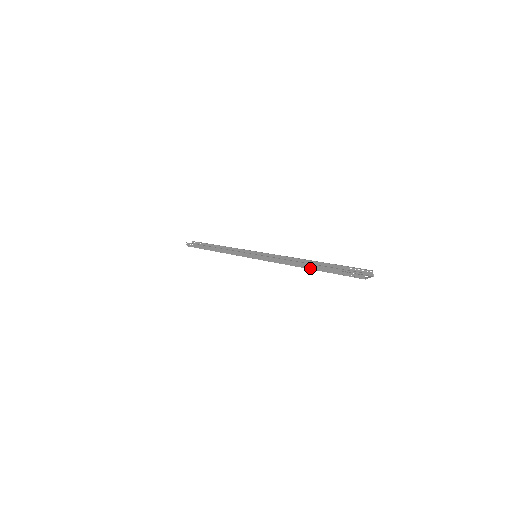
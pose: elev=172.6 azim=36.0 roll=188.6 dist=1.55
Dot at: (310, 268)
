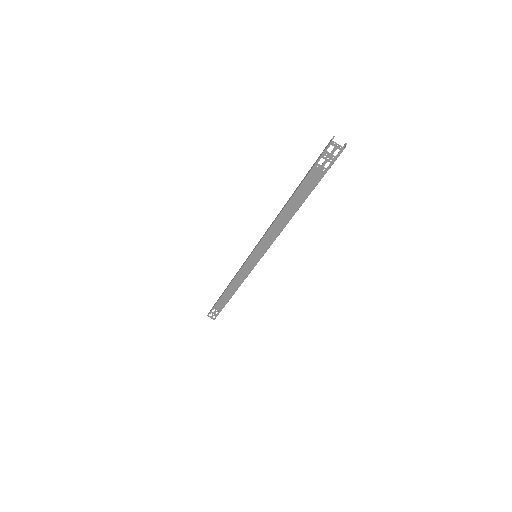
Dot at: (291, 196)
